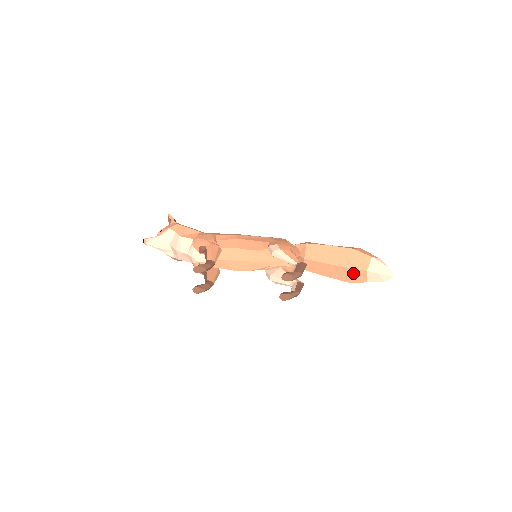
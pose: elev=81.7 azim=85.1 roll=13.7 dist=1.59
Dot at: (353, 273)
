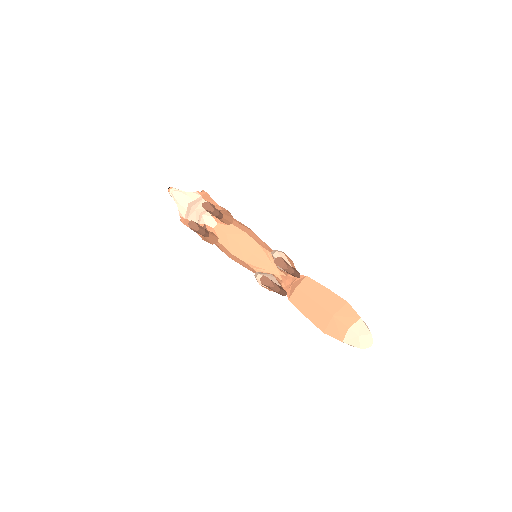
Dot at: (335, 324)
